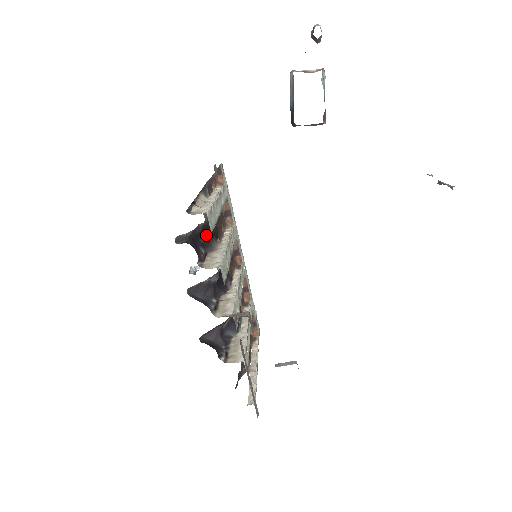
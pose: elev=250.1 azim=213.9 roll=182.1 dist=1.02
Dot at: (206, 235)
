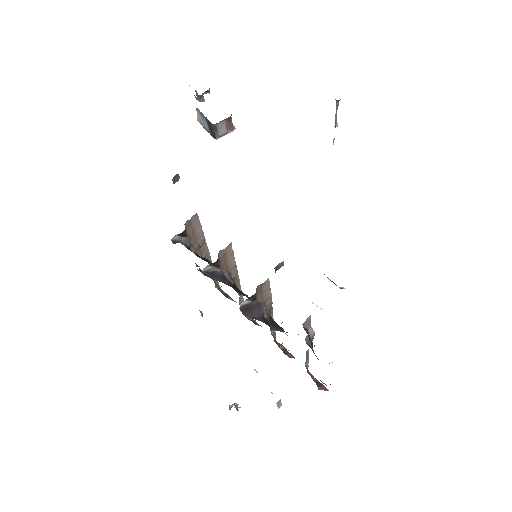
Dot at: occluded
